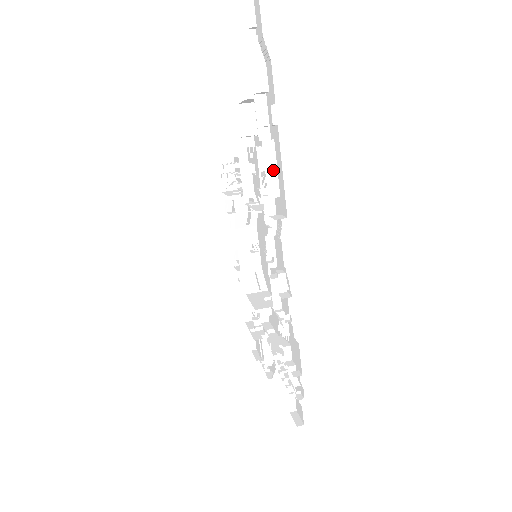
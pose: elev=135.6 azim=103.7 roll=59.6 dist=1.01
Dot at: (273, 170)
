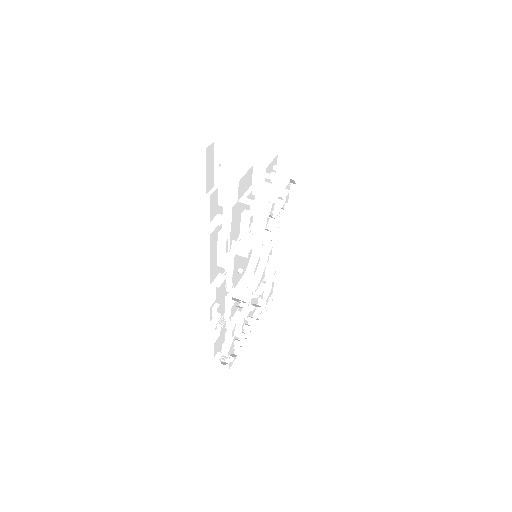
Dot at: (223, 253)
